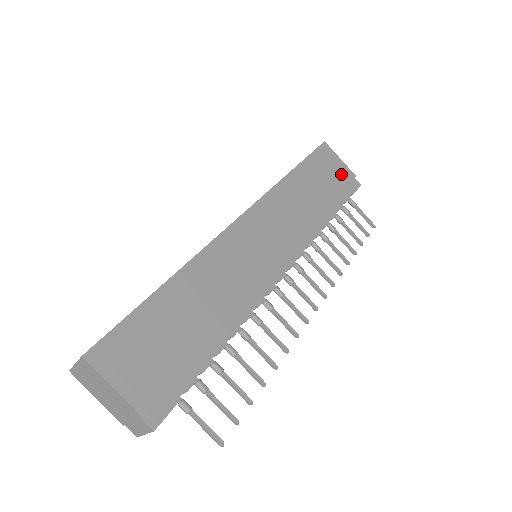
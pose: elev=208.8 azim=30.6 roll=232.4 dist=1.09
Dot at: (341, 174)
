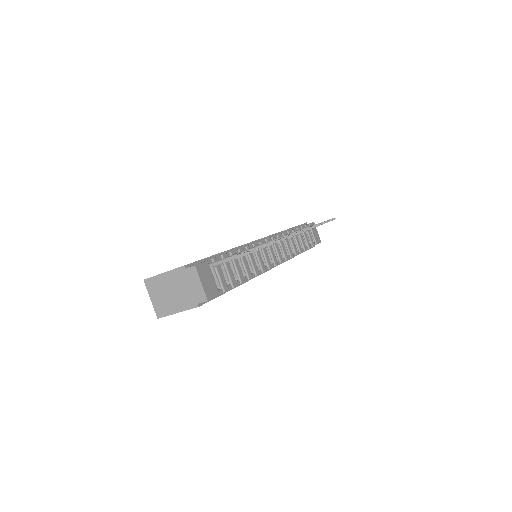
Dot at: occluded
